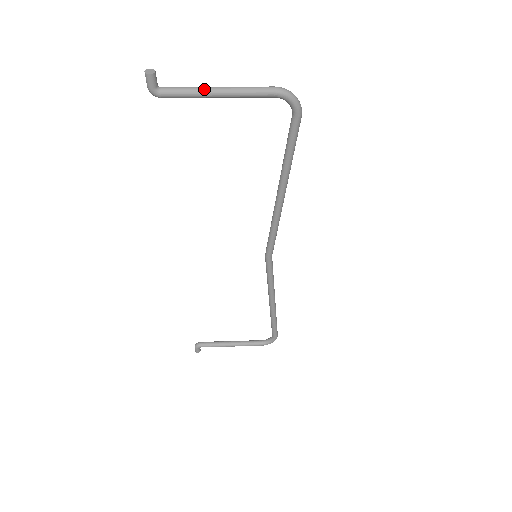
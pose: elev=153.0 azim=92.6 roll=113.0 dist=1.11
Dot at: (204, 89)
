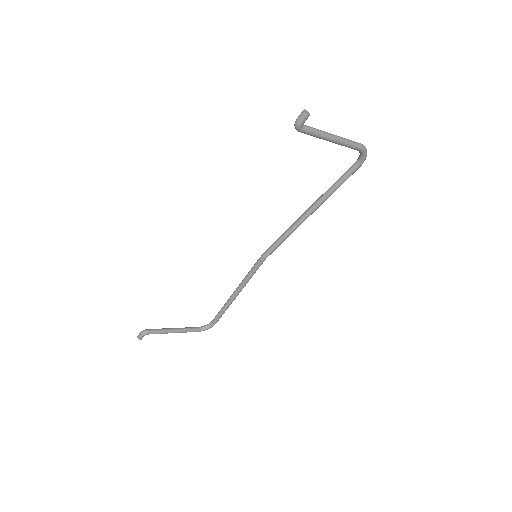
Dot at: (327, 134)
